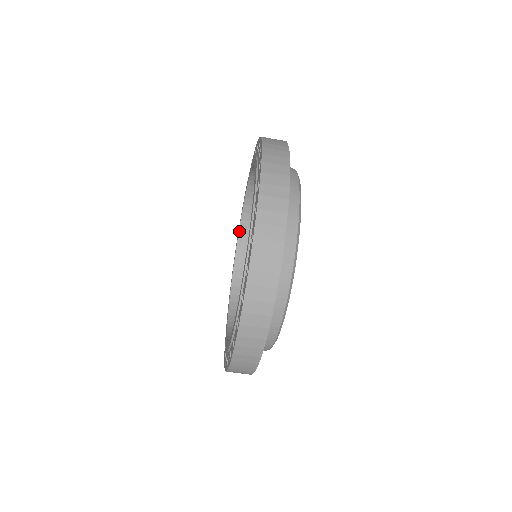
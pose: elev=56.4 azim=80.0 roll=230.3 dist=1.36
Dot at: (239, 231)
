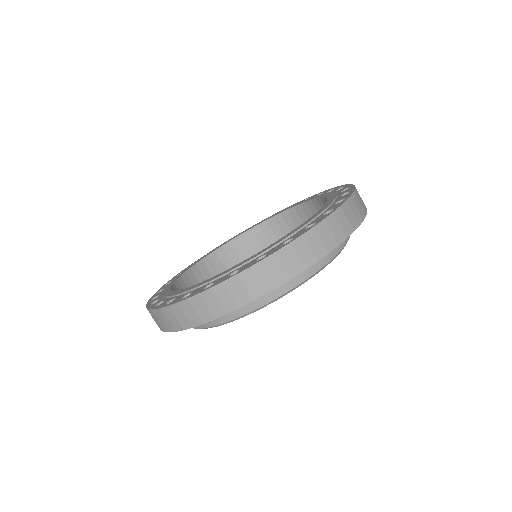
Dot at: (199, 261)
